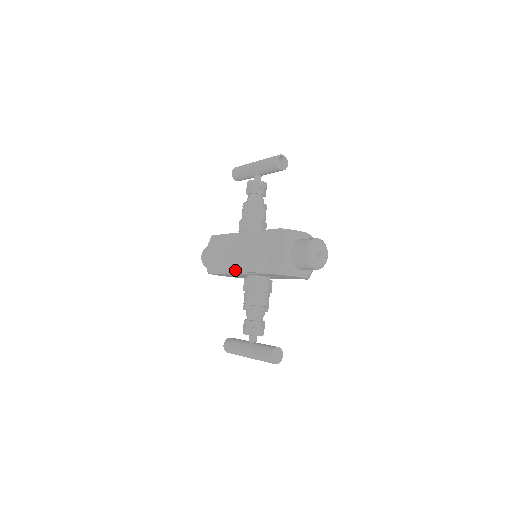
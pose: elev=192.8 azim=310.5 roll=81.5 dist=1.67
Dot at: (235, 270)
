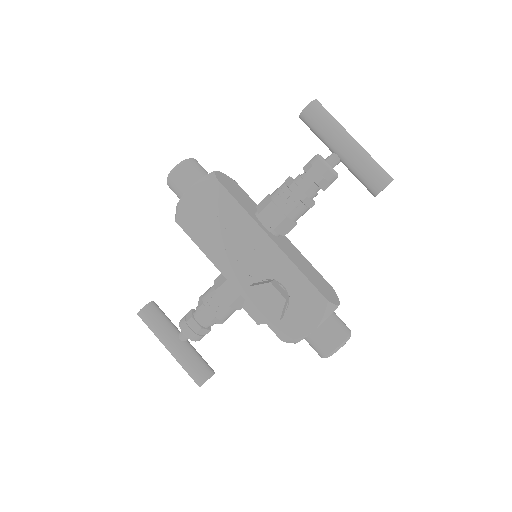
Dot at: (225, 270)
